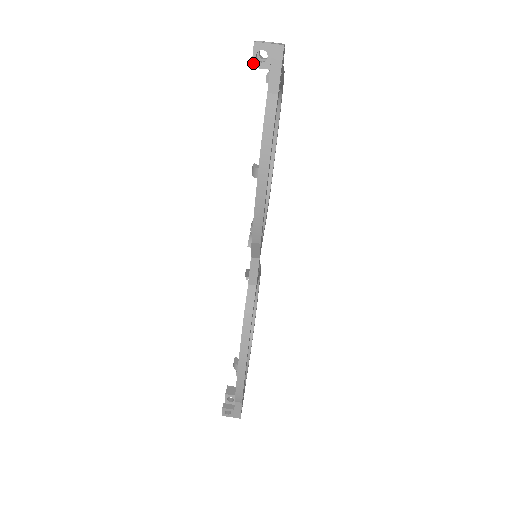
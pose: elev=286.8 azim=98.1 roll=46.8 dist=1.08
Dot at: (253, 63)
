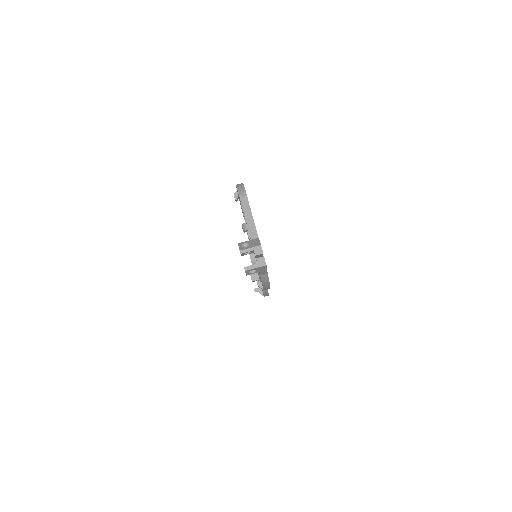
Dot at: (247, 274)
